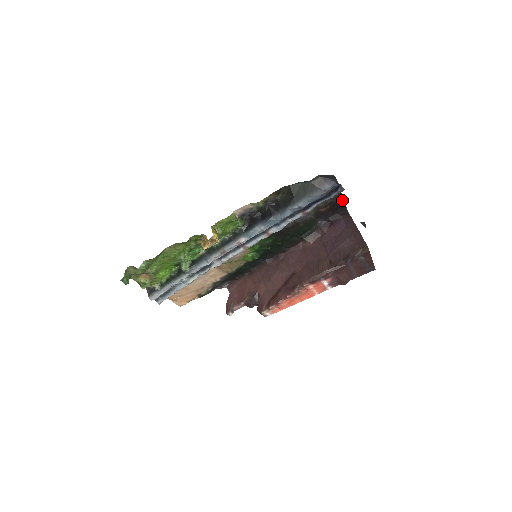
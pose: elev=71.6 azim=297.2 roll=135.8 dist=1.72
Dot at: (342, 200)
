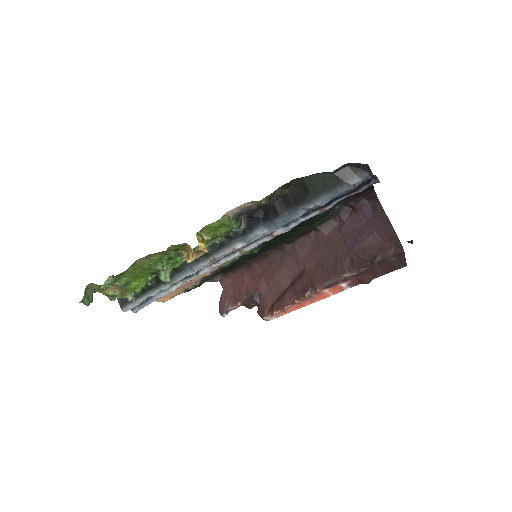
Dot at: occluded
